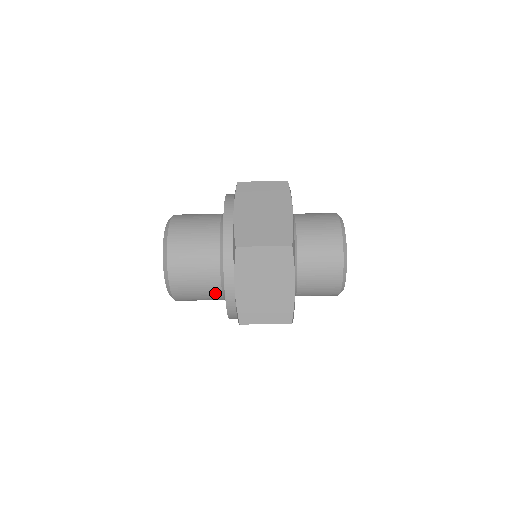
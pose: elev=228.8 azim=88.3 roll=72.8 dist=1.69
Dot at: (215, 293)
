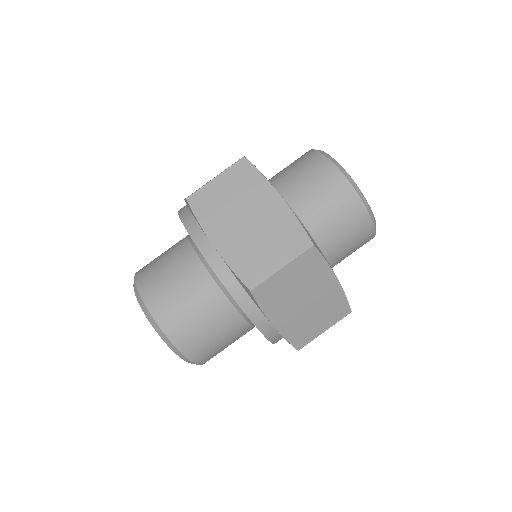
Dot at: (245, 332)
